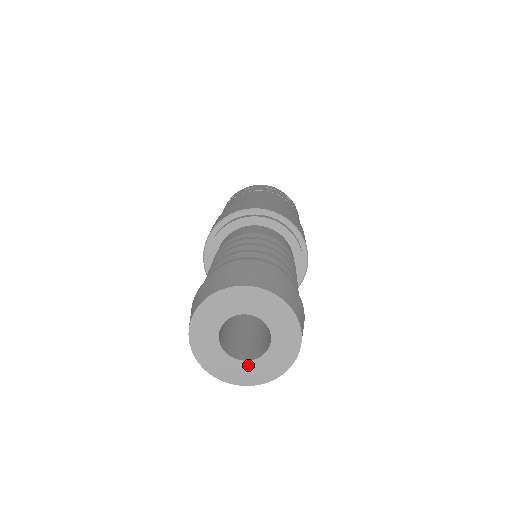
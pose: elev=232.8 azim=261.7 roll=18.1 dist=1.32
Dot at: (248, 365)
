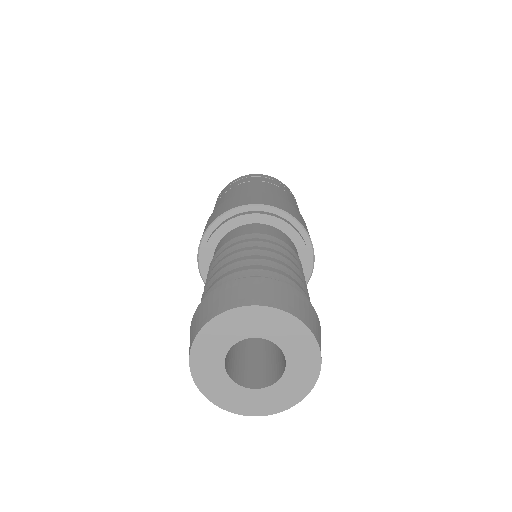
Dot at: (248, 393)
